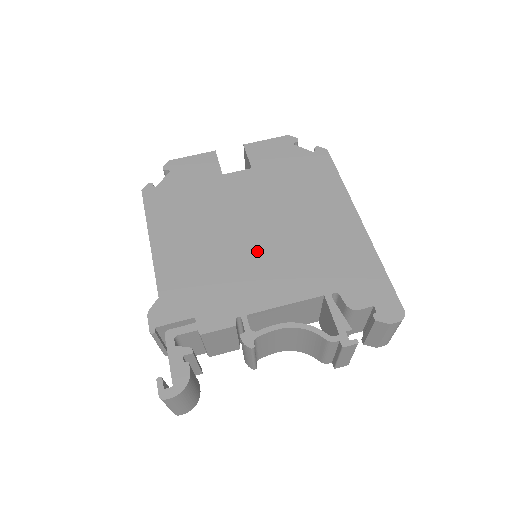
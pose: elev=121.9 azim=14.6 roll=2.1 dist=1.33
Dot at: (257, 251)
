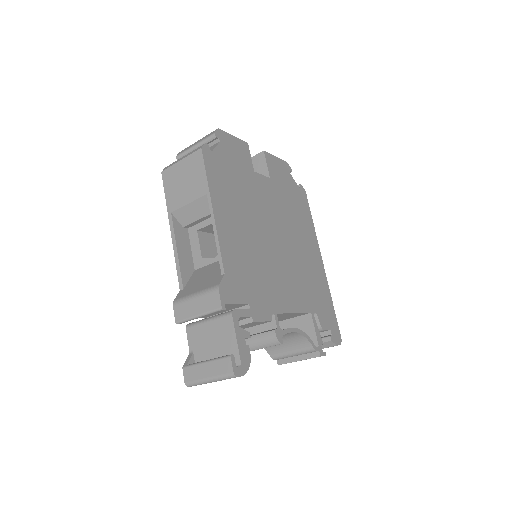
Dot at: (278, 259)
